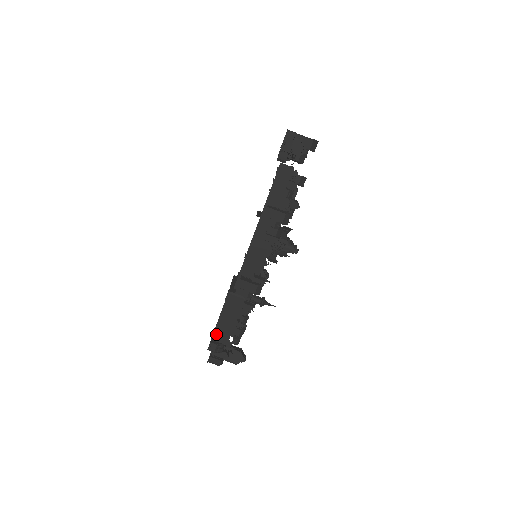
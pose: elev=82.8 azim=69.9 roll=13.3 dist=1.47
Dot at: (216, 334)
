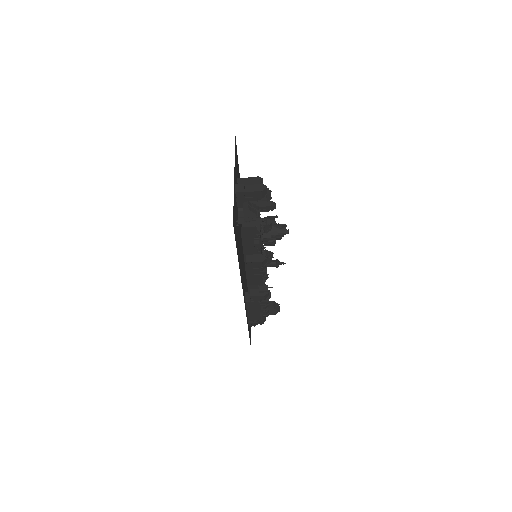
Dot at: (250, 318)
